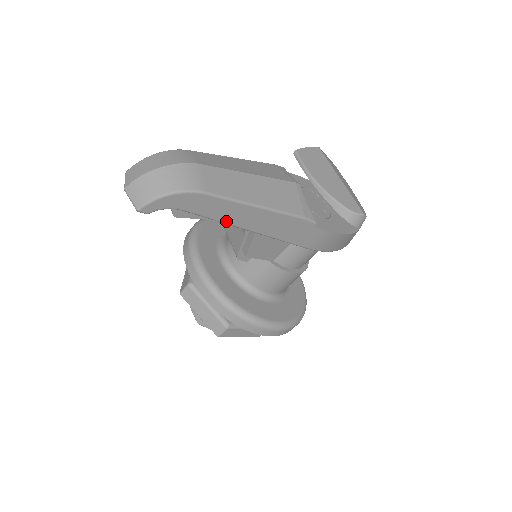
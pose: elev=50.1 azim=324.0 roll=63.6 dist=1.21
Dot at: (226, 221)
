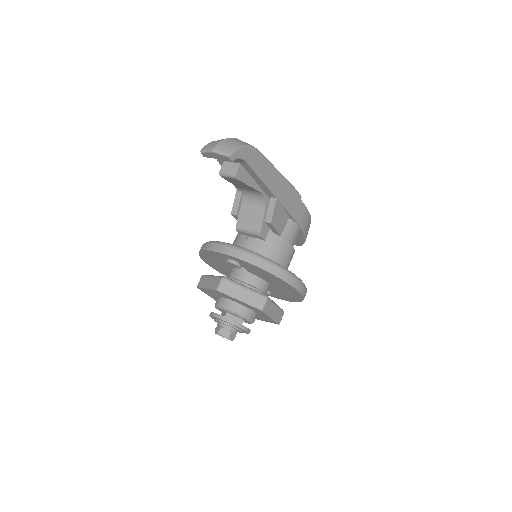
Dot at: (266, 180)
